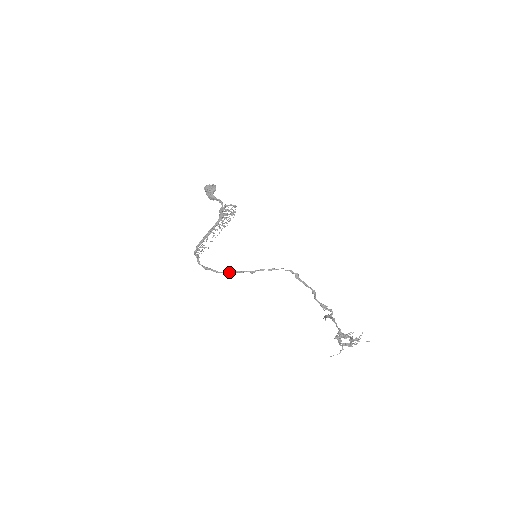
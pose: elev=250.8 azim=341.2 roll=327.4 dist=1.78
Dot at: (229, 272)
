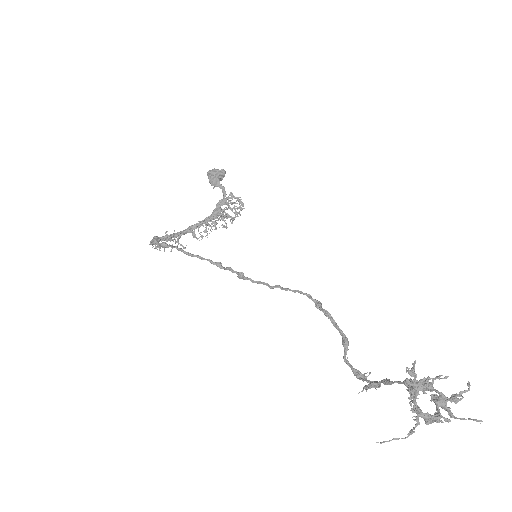
Dot at: (203, 258)
